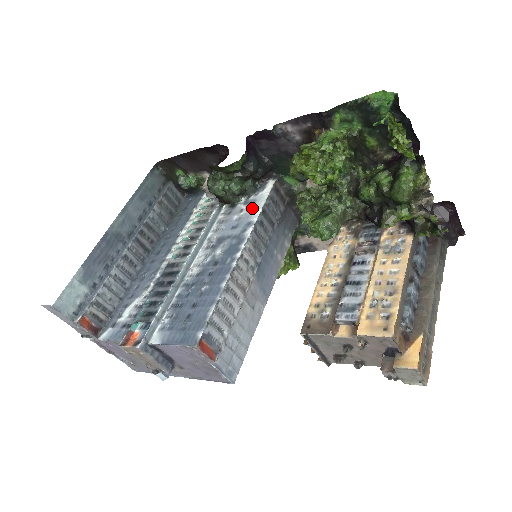
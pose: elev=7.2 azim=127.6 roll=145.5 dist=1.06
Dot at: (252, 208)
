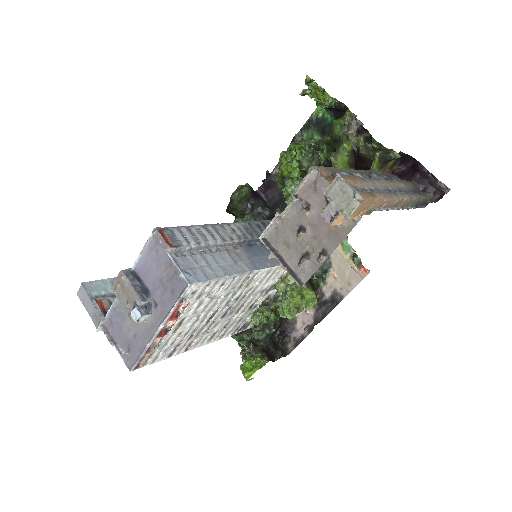
Dot at: occluded
